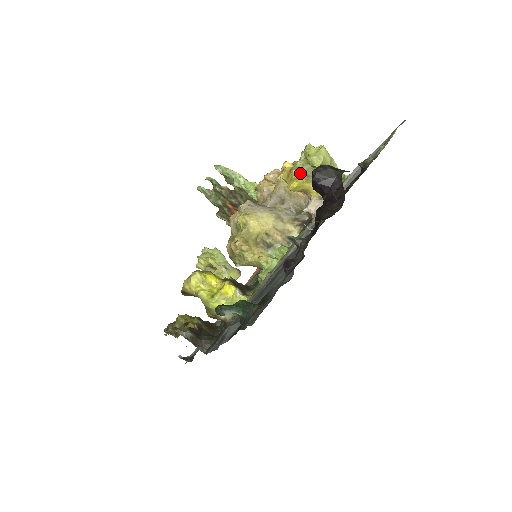
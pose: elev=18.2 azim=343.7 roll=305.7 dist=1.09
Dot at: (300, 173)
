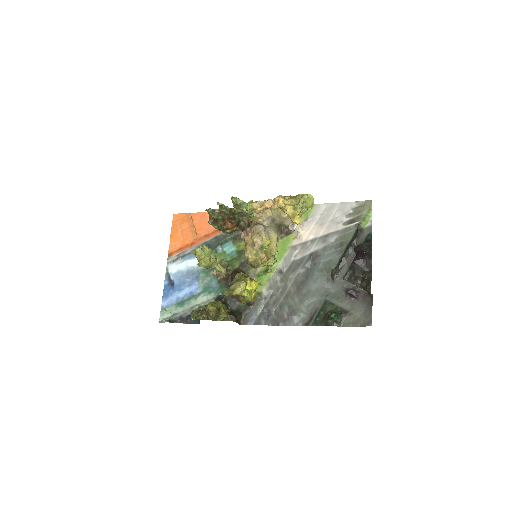
Dot at: occluded
